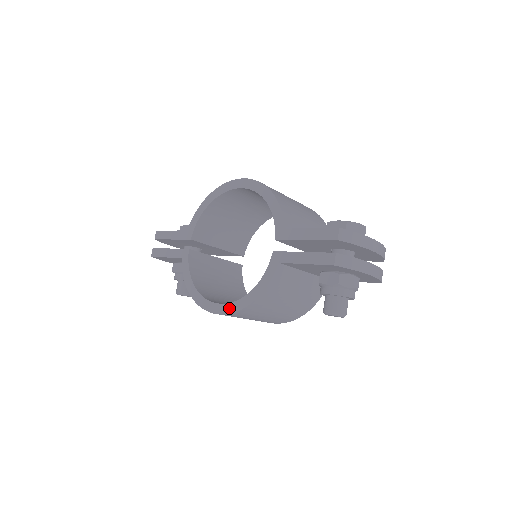
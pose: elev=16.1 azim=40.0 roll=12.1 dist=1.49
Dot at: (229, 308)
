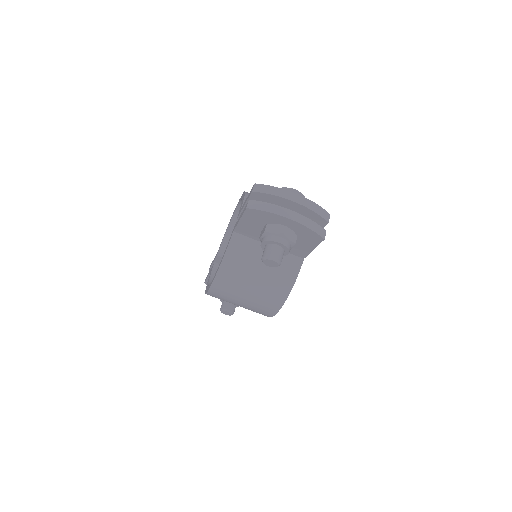
Dot at: occluded
